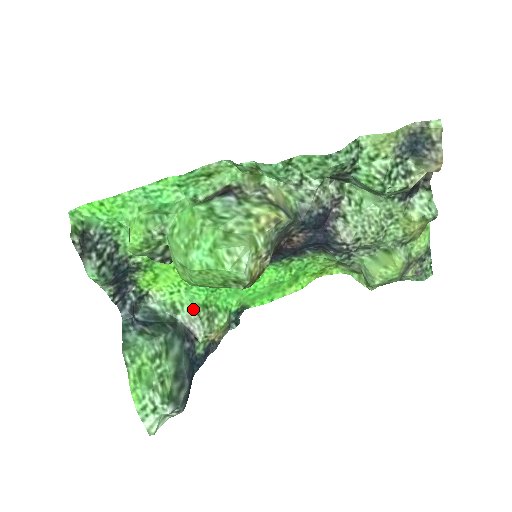
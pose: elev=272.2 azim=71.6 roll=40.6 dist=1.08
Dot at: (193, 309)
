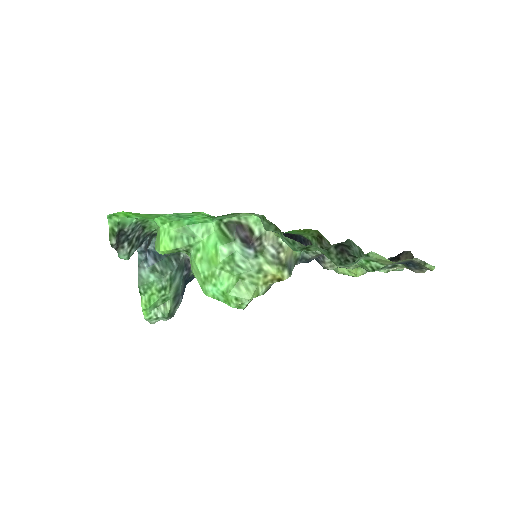
Dot at: occluded
